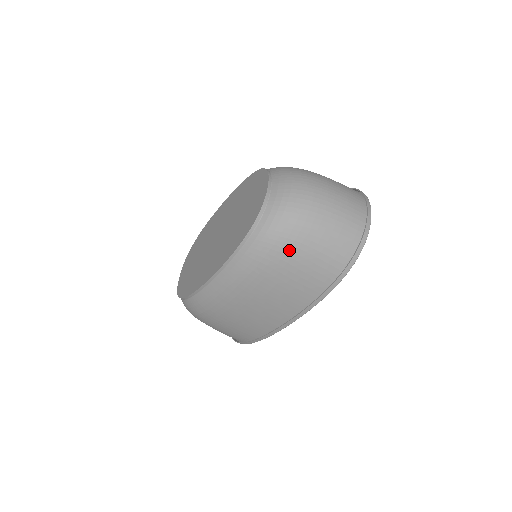
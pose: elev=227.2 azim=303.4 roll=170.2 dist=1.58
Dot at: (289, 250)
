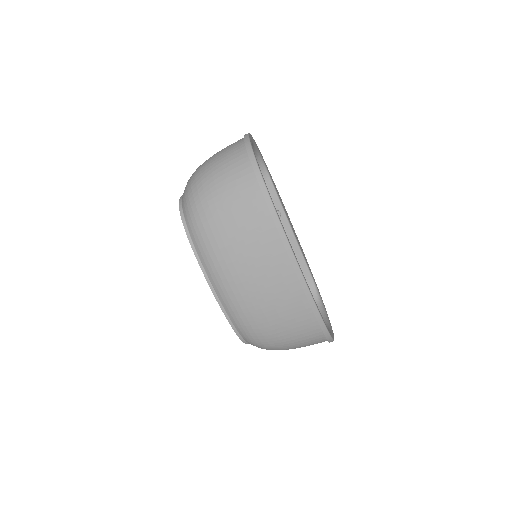
Dot at: (210, 206)
